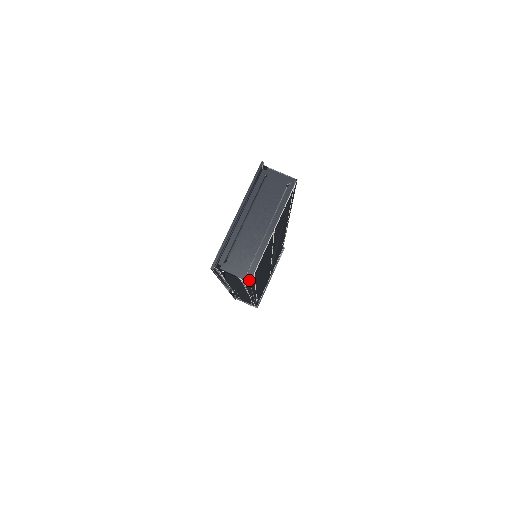
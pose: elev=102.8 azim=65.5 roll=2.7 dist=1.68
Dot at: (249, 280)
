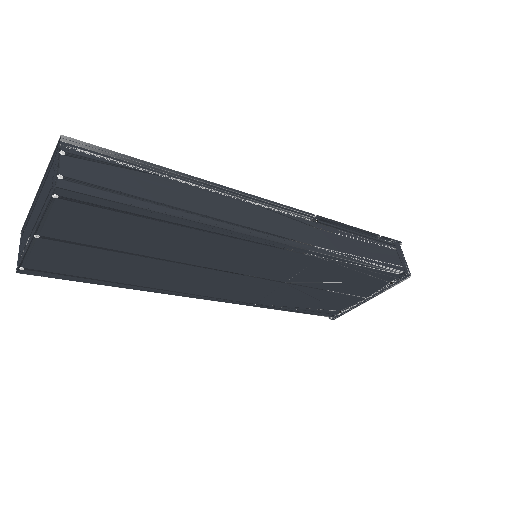
Dot at: (17, 269)
